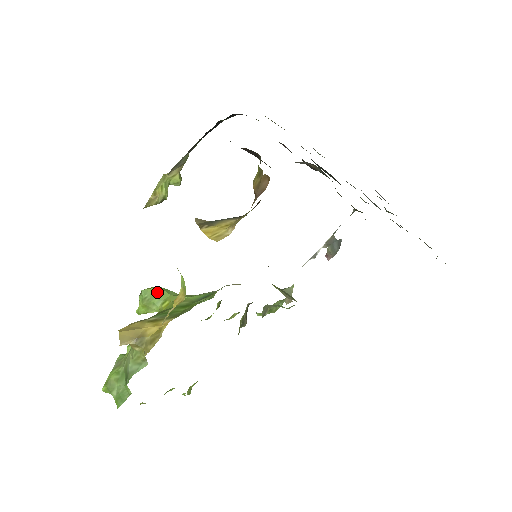
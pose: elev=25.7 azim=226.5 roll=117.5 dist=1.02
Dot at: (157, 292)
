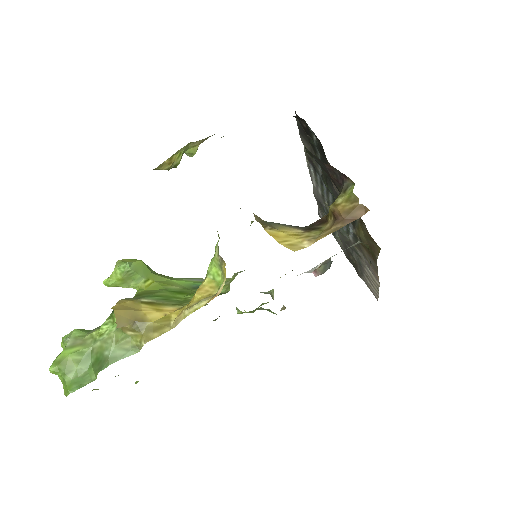
Dot at: (140, 267)
